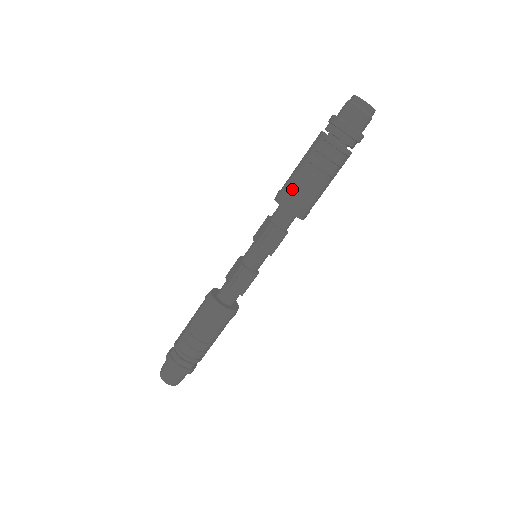
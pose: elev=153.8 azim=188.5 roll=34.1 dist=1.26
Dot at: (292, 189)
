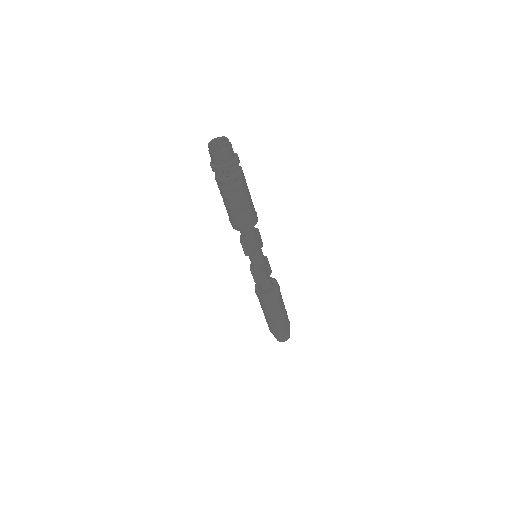
Dot at: occluded
